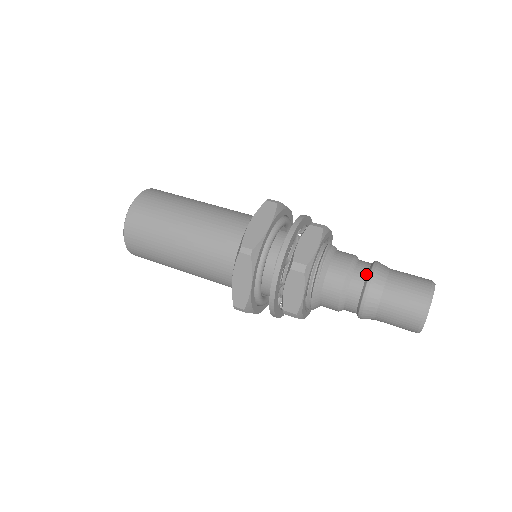
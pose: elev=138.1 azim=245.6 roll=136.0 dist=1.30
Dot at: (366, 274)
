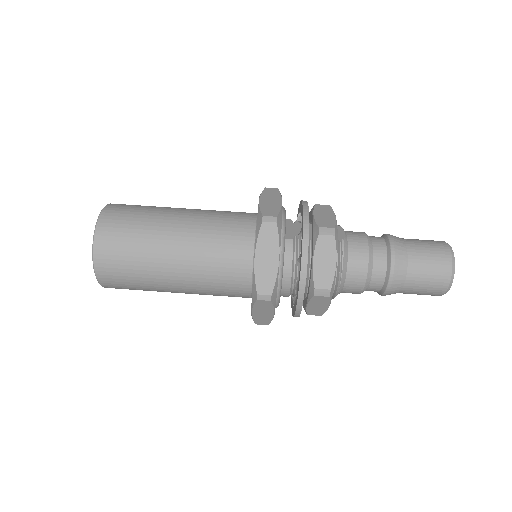
Dot at: (386, 266)
